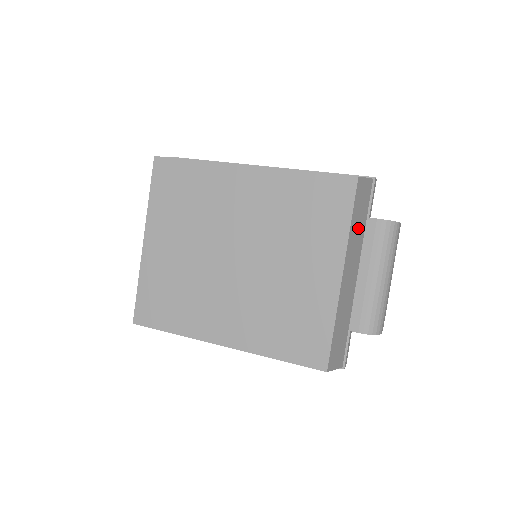
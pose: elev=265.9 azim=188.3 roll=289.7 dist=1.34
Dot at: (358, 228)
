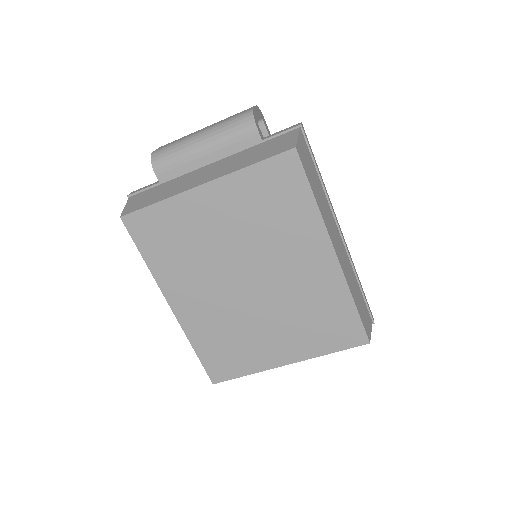
Dot at: occluded
